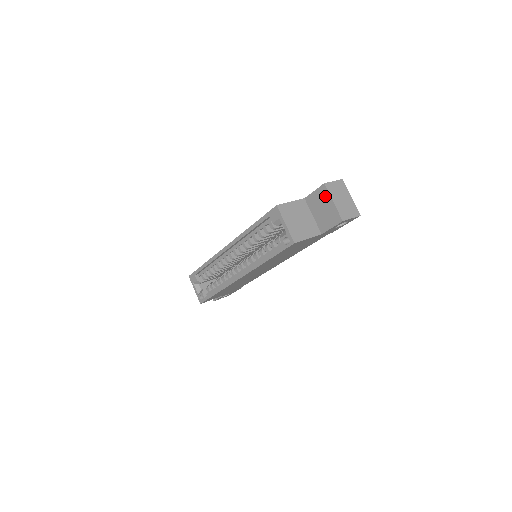
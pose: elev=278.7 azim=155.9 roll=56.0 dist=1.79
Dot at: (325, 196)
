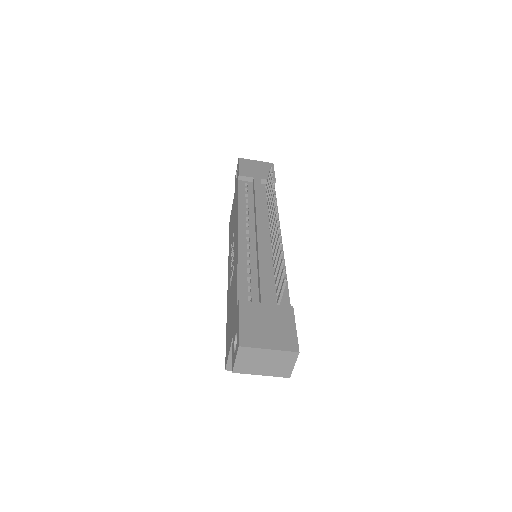
Dot at: occluded
